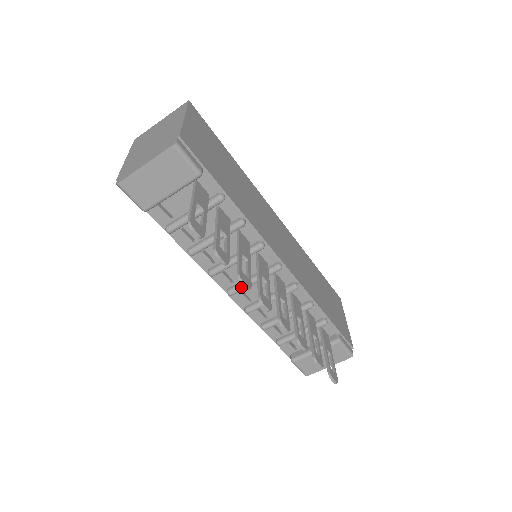
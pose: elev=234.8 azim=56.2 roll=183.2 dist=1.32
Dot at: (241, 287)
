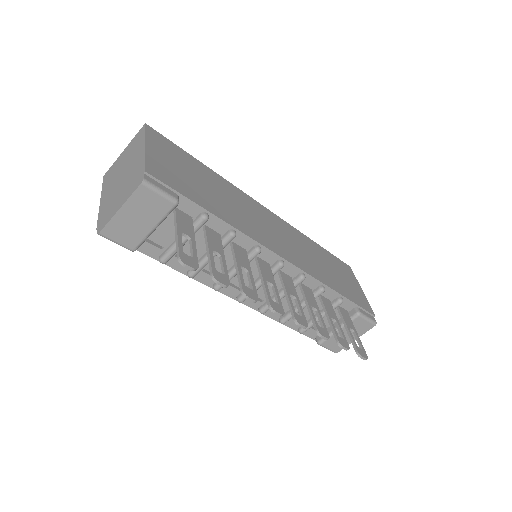
Dot at: occluded
